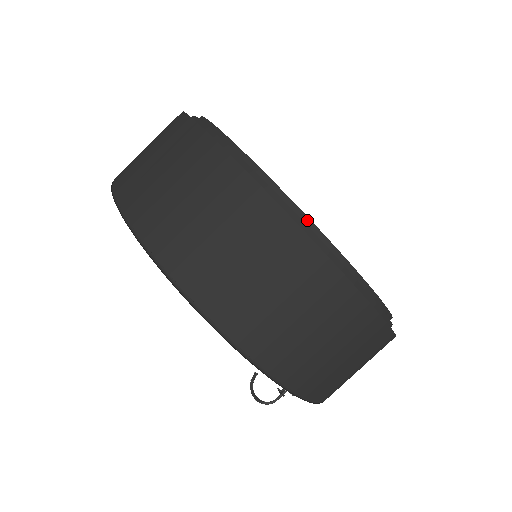
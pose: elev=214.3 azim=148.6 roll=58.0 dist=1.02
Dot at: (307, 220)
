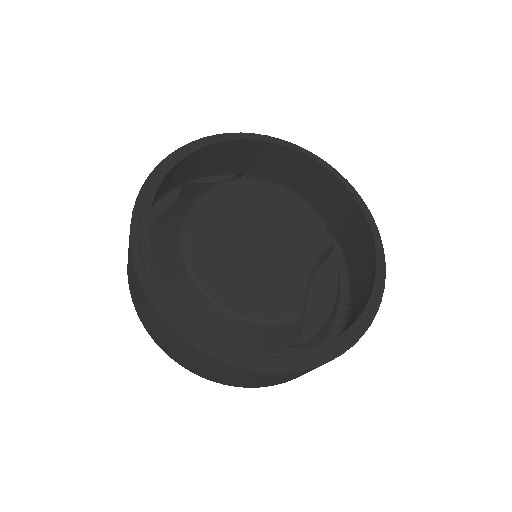
Dot at: (187, 320)
